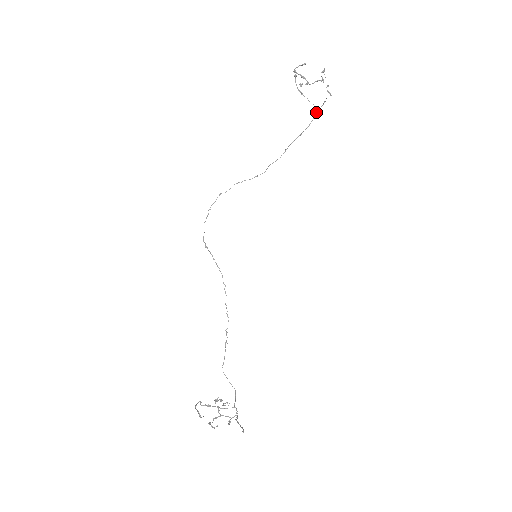
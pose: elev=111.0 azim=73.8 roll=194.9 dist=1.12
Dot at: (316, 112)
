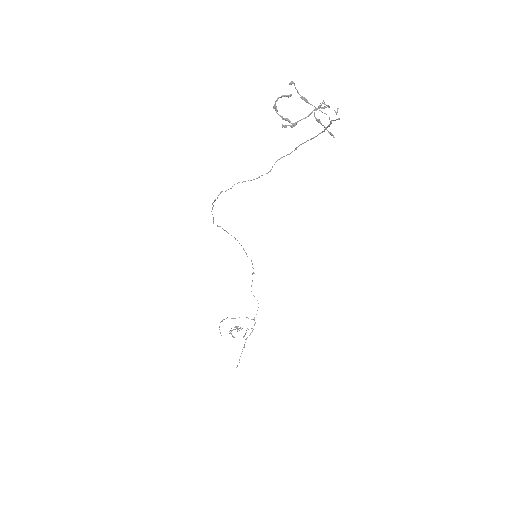
Dot at: (330, 122)
